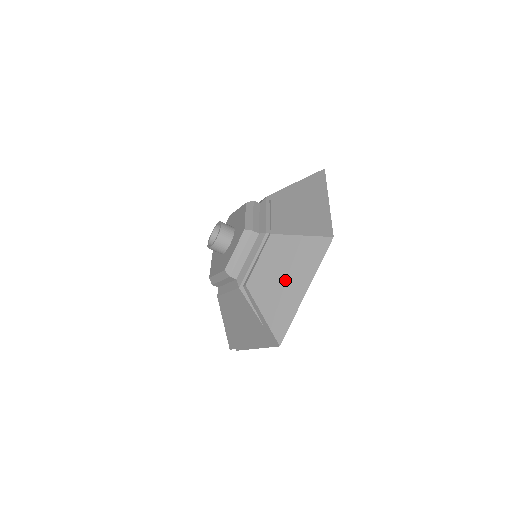
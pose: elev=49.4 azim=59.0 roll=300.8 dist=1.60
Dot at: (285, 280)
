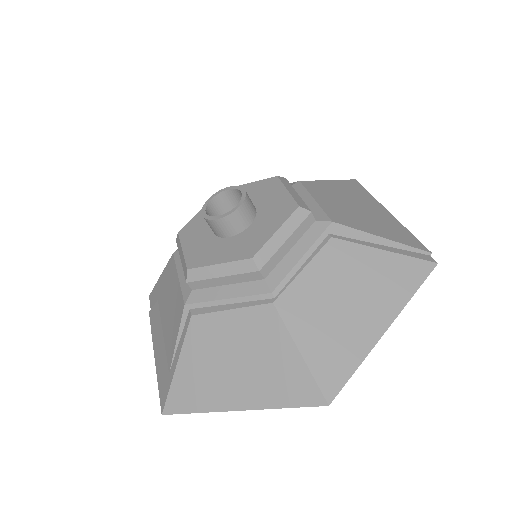
Dot at: (232, 370)
